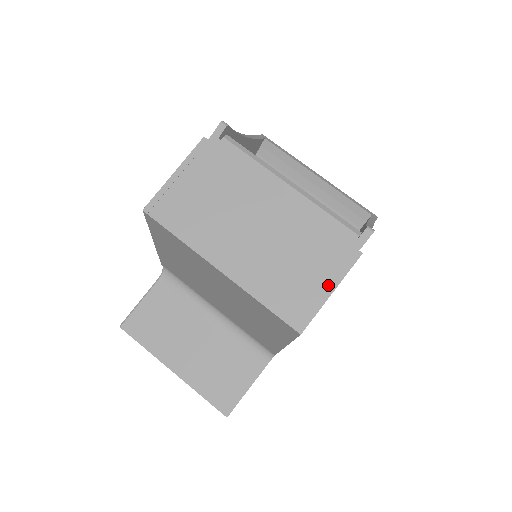
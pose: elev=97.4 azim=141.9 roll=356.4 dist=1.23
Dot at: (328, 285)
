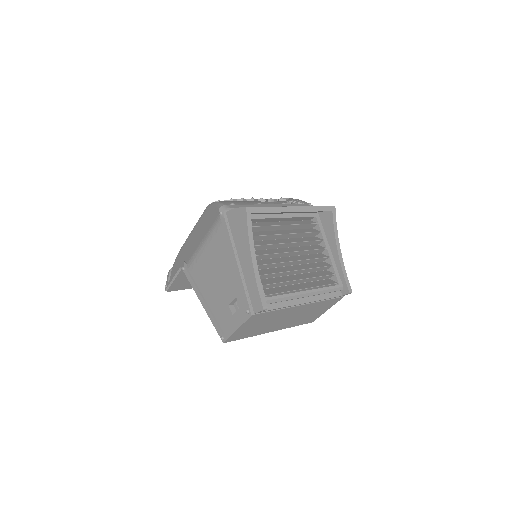
Dot at: (326, 310)
